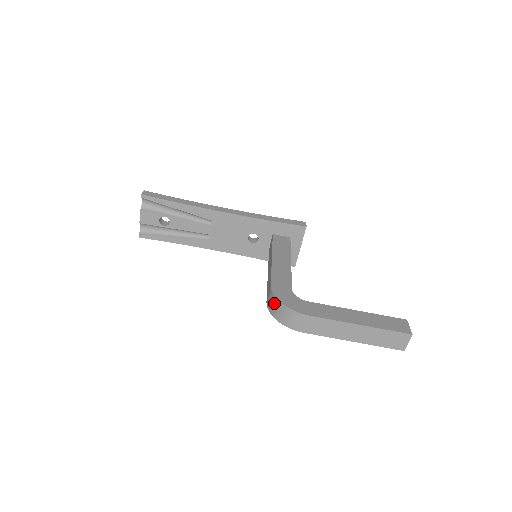
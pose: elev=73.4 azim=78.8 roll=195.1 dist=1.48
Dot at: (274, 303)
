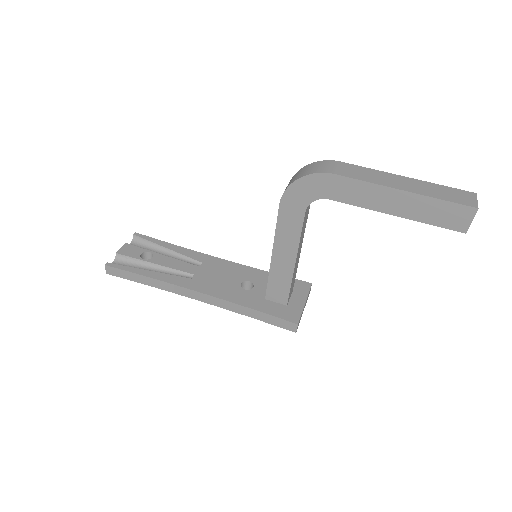
Dot at: (293, 177)
